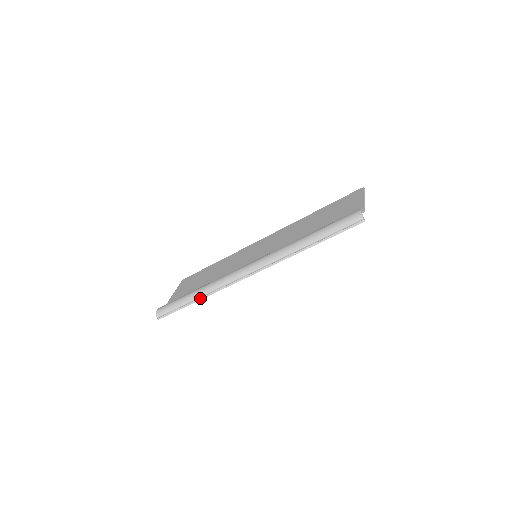
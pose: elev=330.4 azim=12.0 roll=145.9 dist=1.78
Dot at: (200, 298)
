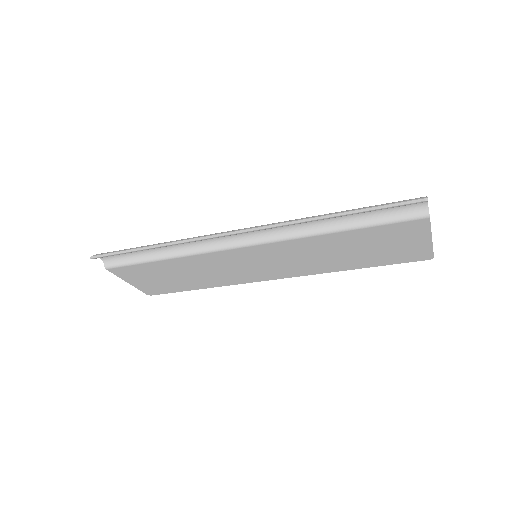
Dot at: (158, 245)
